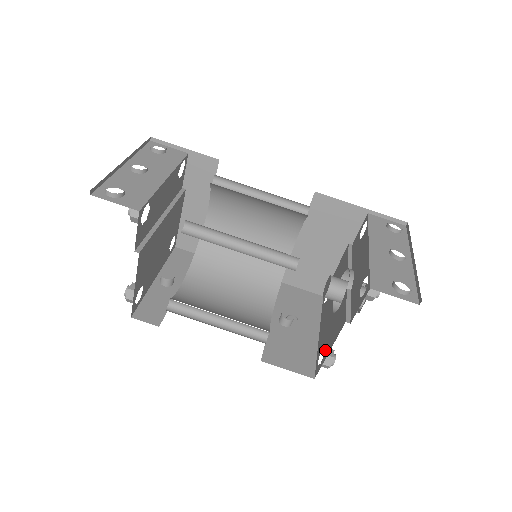
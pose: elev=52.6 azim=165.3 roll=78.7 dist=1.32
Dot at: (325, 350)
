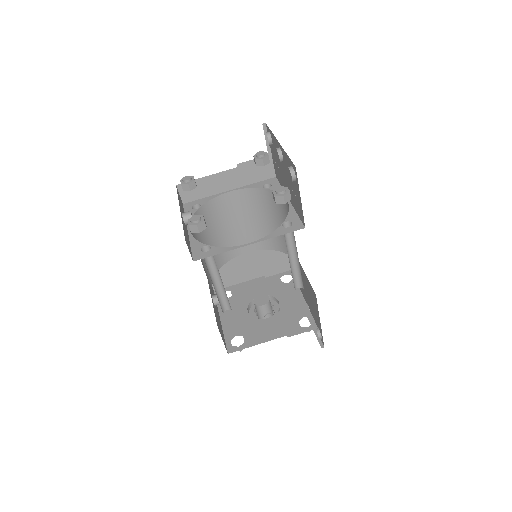
Dot at: (247, 340)
